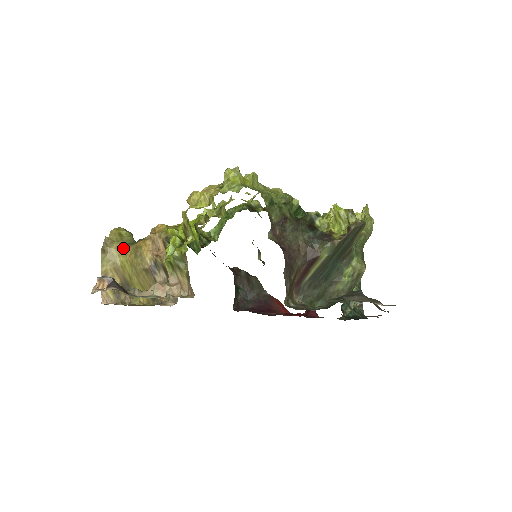
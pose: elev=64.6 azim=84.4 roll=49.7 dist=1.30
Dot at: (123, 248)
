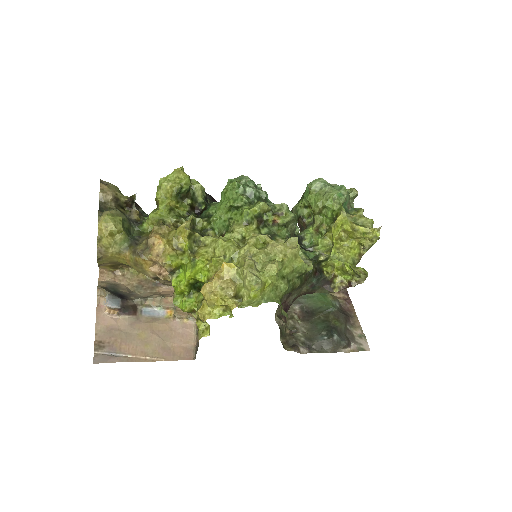
Dot at: (119, 254)
